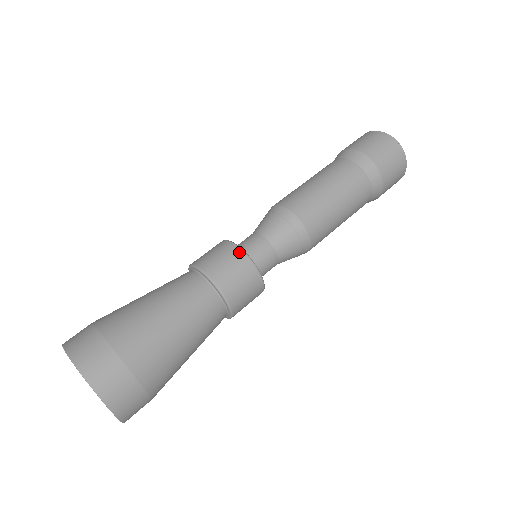
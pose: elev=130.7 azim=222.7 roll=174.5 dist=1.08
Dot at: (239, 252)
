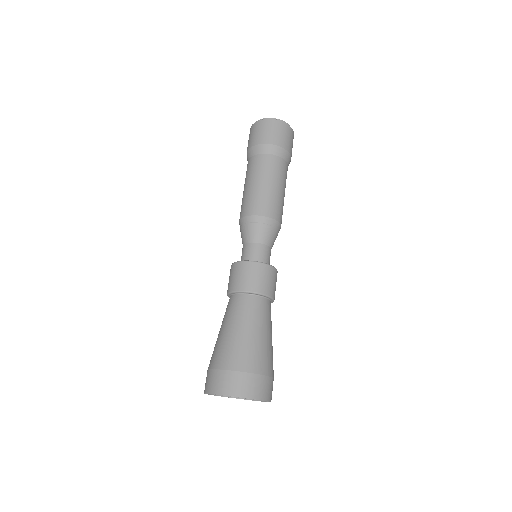
Dot at: (258, 265)
